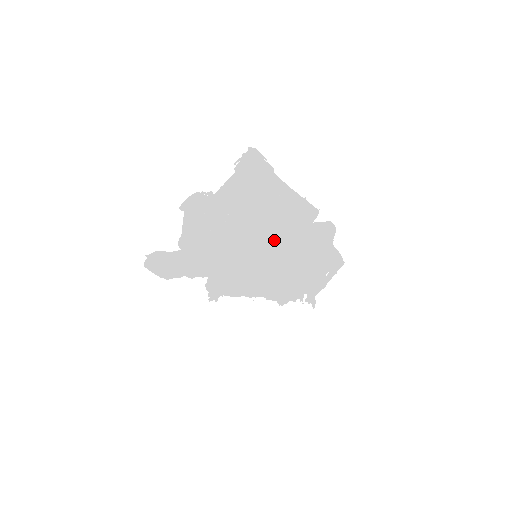
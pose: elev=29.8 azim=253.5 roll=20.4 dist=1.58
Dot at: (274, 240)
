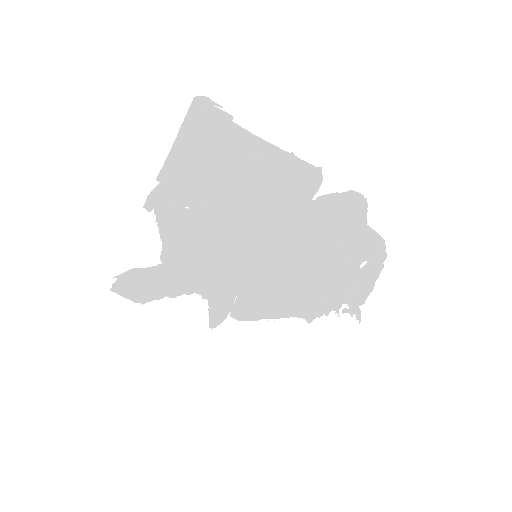
Dot at: occluded
